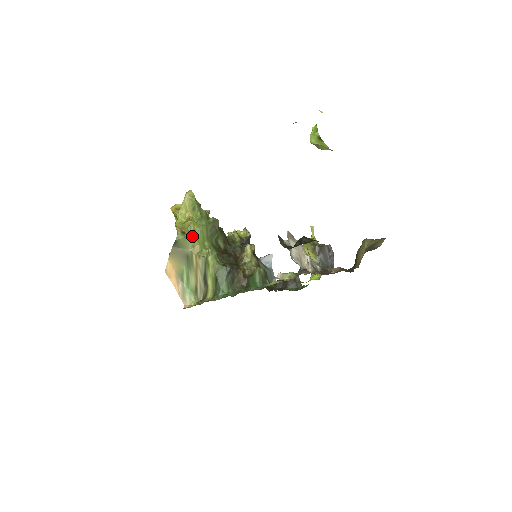
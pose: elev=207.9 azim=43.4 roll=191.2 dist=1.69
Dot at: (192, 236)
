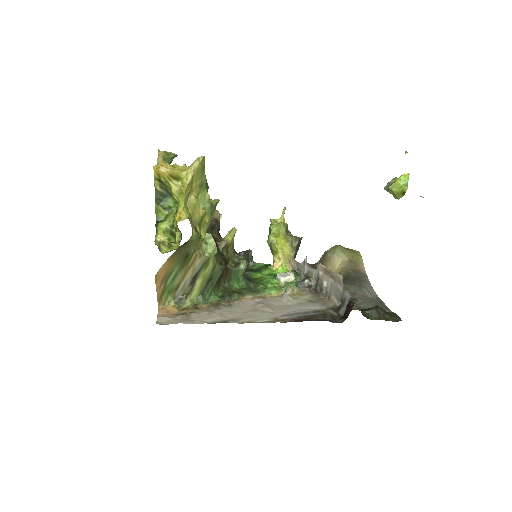
Dot at: (200, 231)
